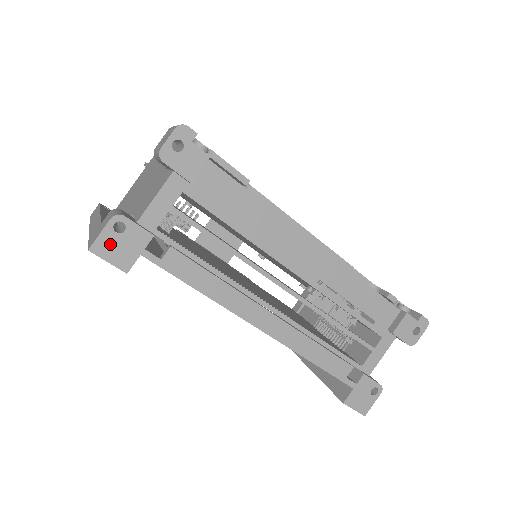
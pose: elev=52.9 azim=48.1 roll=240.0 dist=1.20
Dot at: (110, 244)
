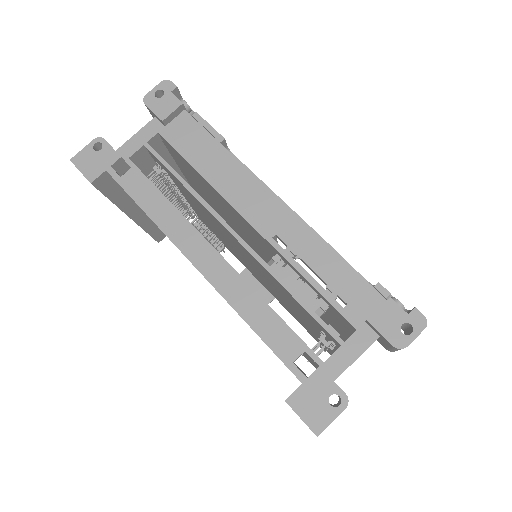
Dot at: (87, 158)
